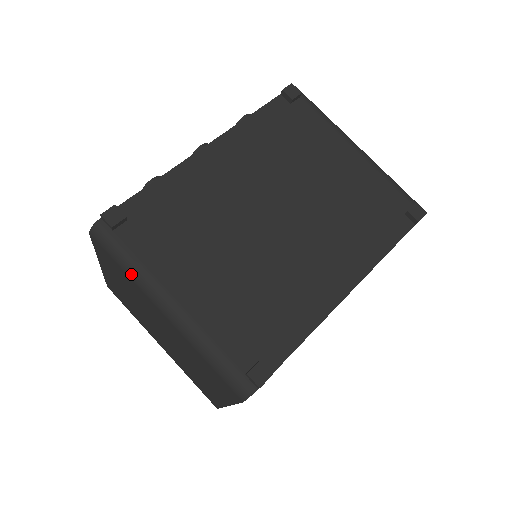
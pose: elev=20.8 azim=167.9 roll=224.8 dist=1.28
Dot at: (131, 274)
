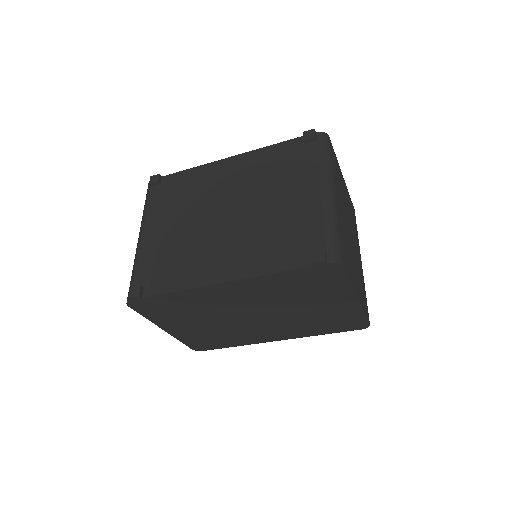
Dot at: occluded
